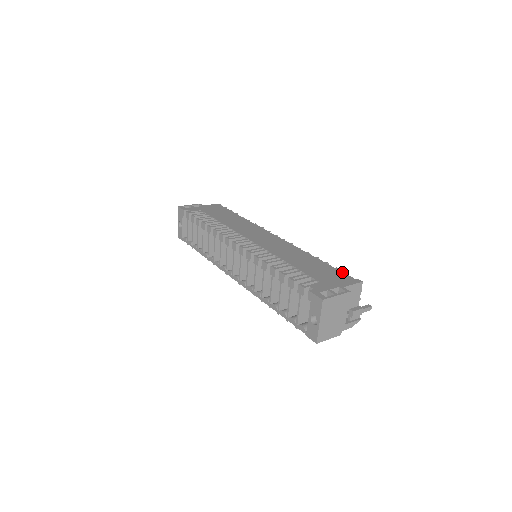
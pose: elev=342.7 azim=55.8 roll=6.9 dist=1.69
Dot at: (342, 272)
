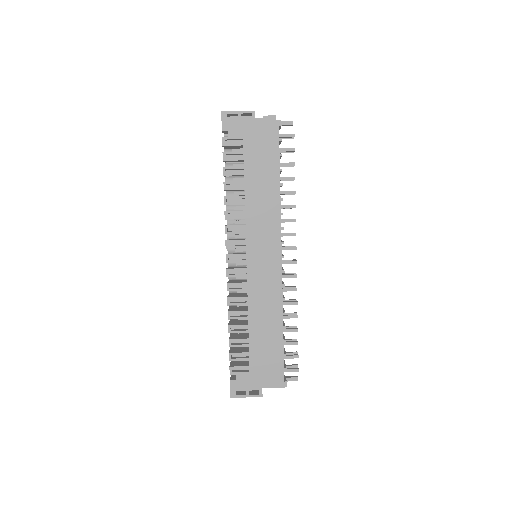
Dot at: (283, 365)
